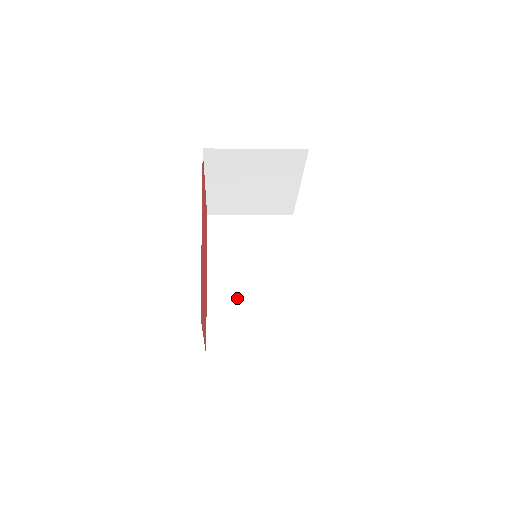
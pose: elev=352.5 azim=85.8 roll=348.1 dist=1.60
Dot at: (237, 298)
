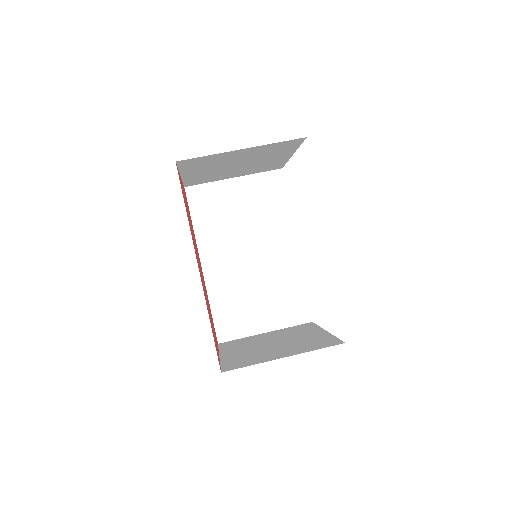
Dot at: (237, 279)
